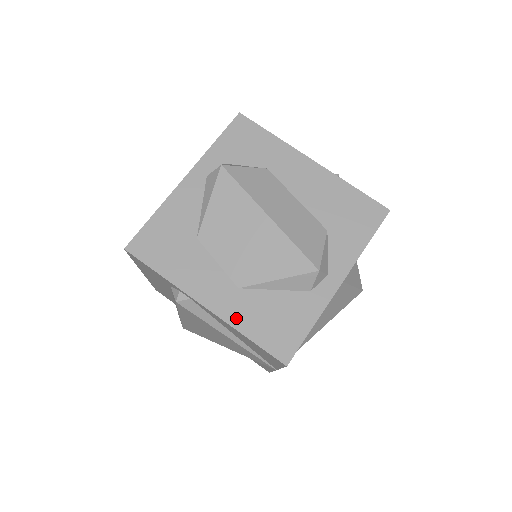
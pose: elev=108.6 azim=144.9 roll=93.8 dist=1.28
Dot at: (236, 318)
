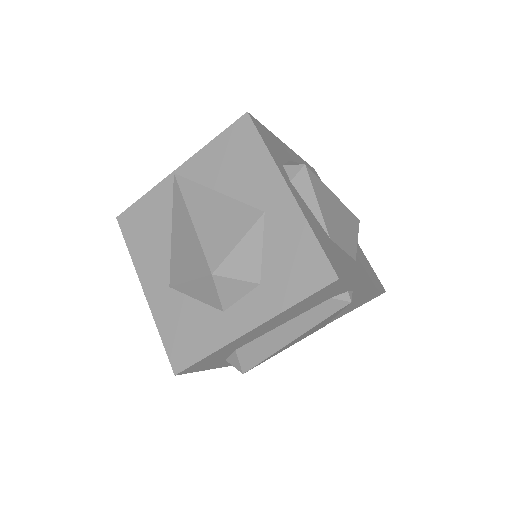
Dot at: (370, 281)
